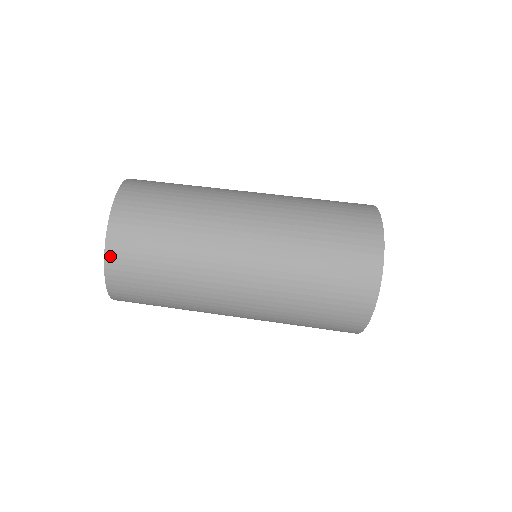
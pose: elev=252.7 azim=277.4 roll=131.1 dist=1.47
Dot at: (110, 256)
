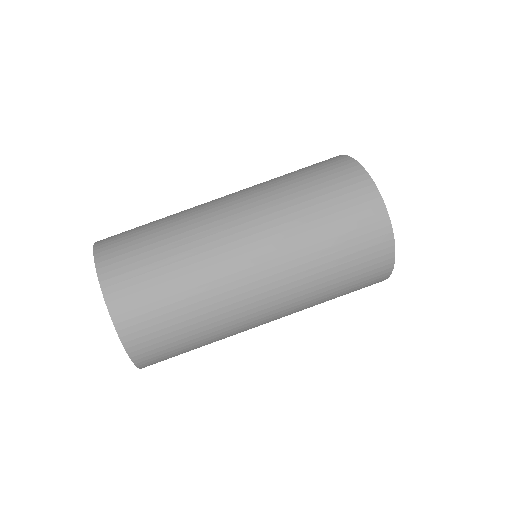
Dot at: (103, 273)
